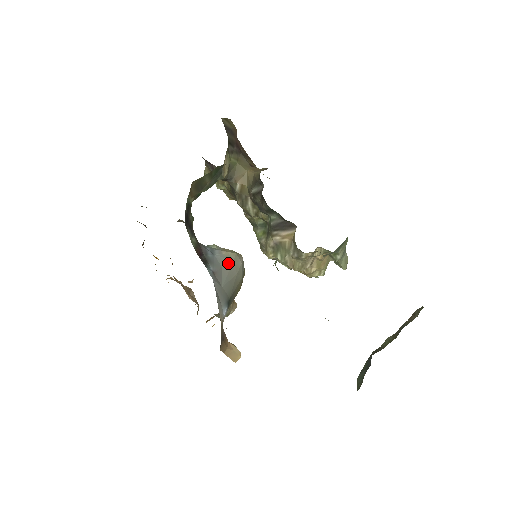
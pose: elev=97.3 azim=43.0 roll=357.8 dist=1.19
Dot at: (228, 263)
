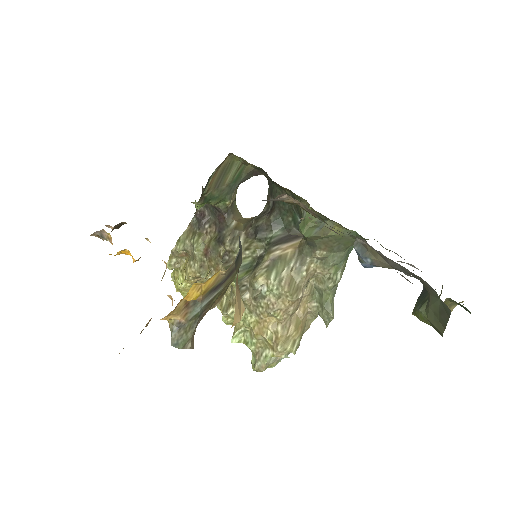
Dot at: occluded
